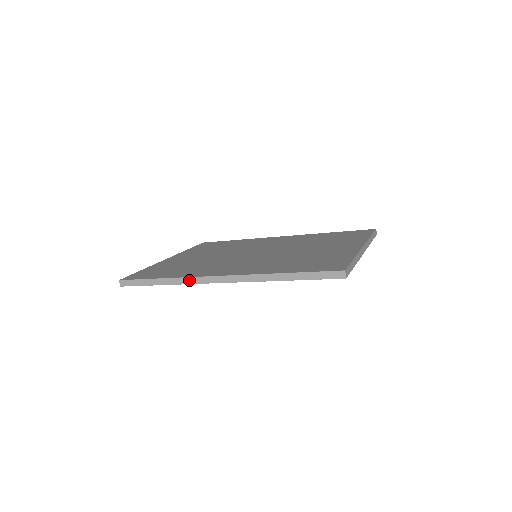
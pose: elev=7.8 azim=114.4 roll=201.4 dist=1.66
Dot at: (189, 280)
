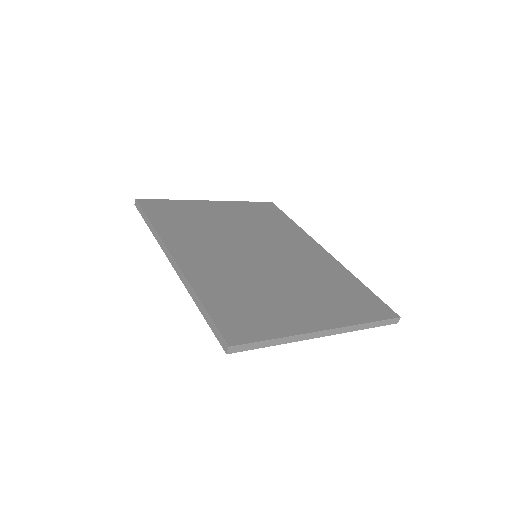
Dot at: (160, 241)
